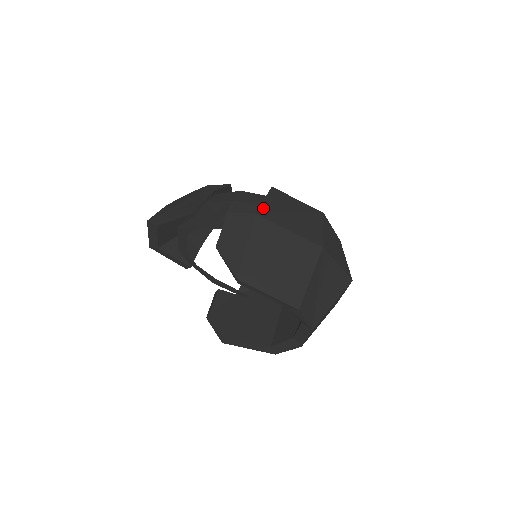
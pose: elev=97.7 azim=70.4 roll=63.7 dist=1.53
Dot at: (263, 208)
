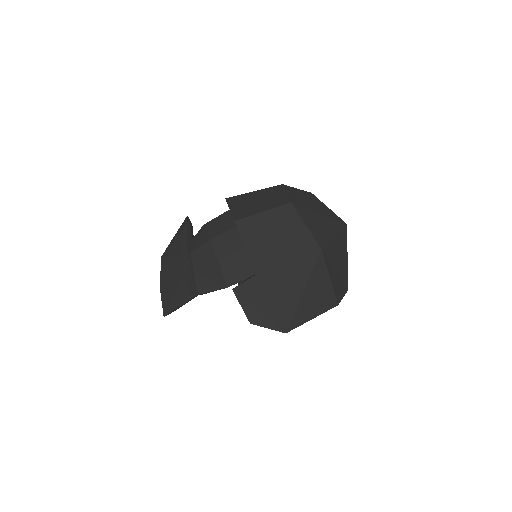
Dot at: (253, 261)
